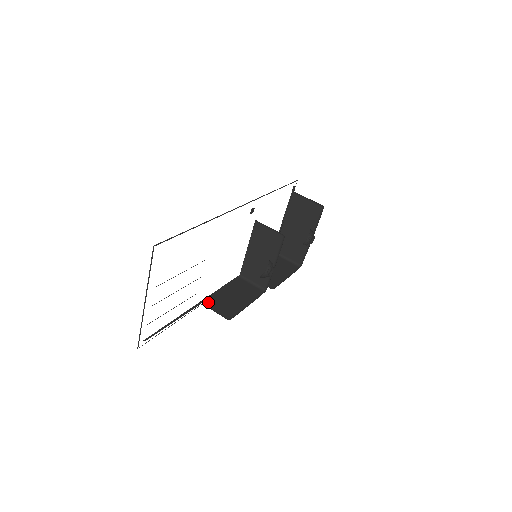
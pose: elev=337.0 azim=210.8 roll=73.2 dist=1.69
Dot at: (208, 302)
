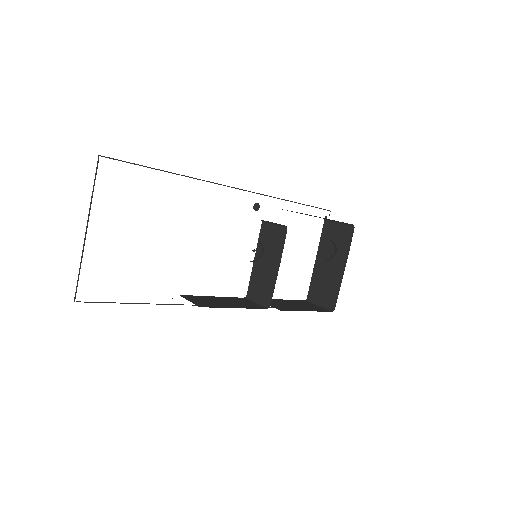
Dot at: (188, 296)
